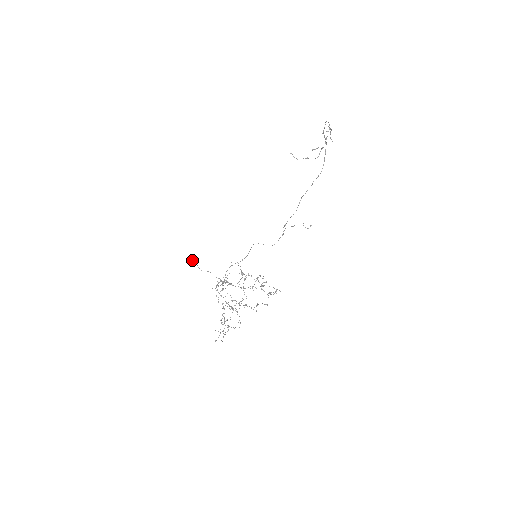
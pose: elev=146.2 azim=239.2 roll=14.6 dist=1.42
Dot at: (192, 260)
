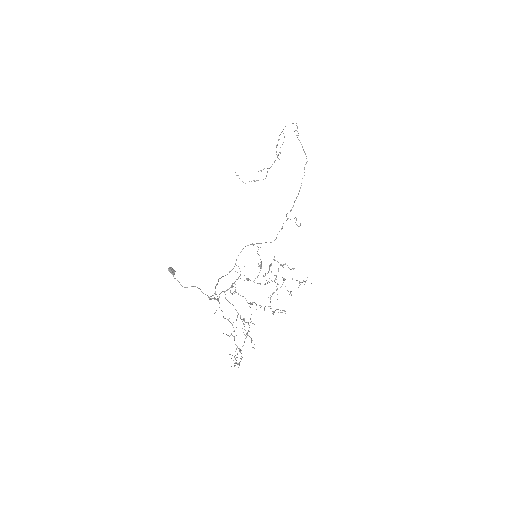
Dot at: (173, 272)
